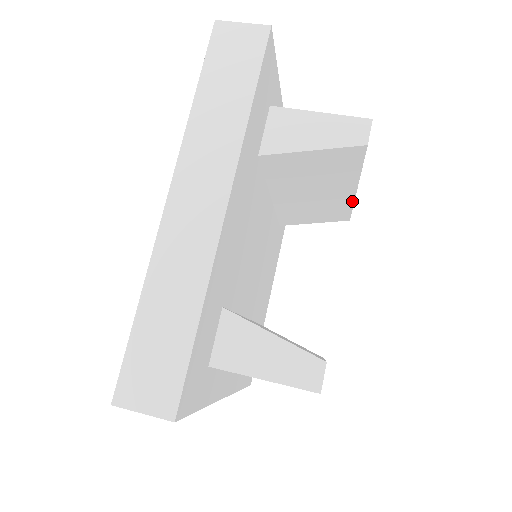
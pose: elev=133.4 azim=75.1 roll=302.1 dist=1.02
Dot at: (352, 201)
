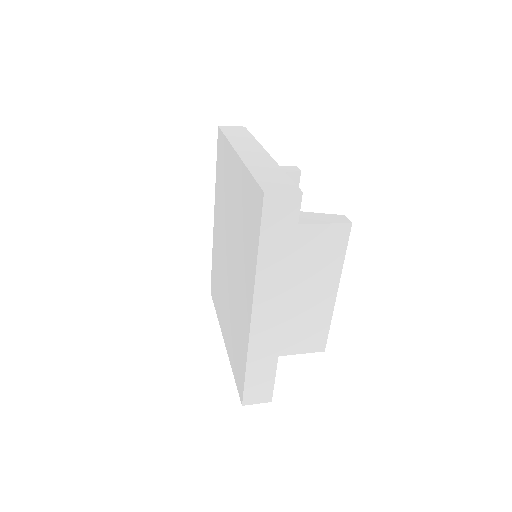
Dot at: occluded
